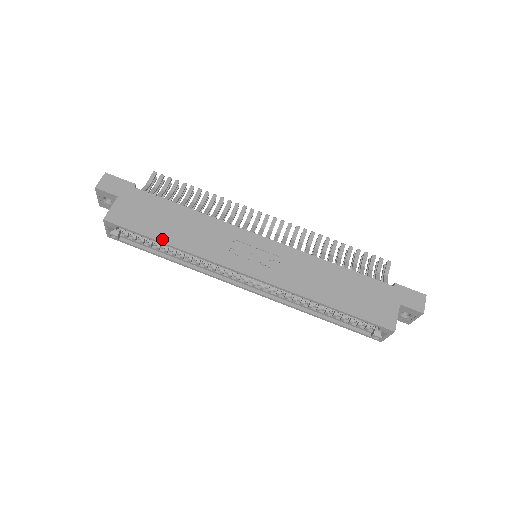
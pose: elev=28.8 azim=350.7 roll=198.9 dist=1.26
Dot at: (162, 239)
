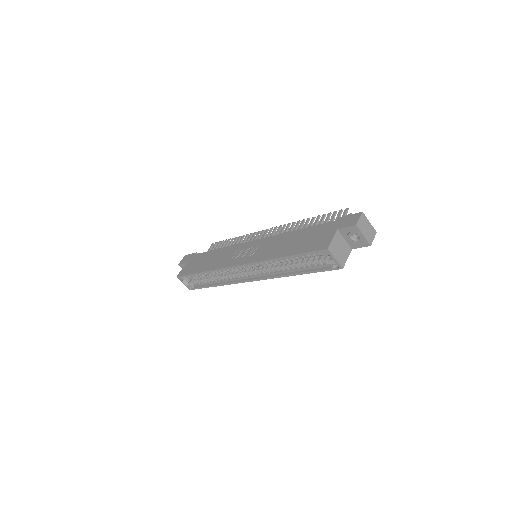
Dot at: (199, 271)
